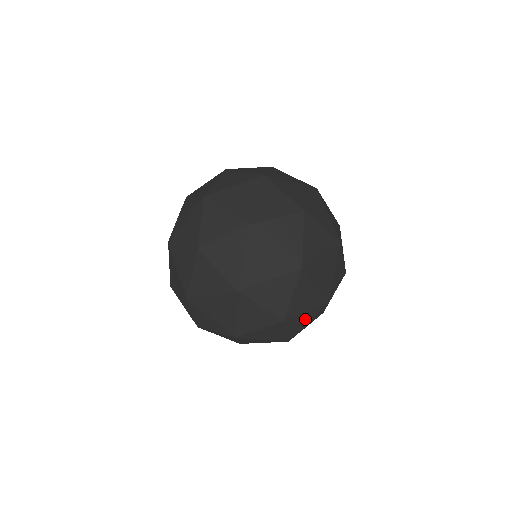
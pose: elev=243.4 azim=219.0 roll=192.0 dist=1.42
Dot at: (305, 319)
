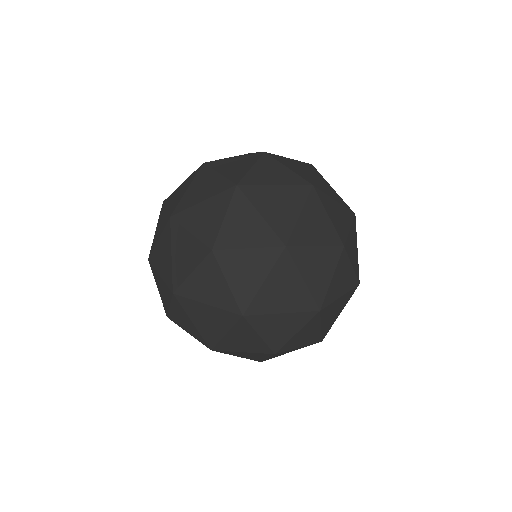
Dot at: (254, 268)
